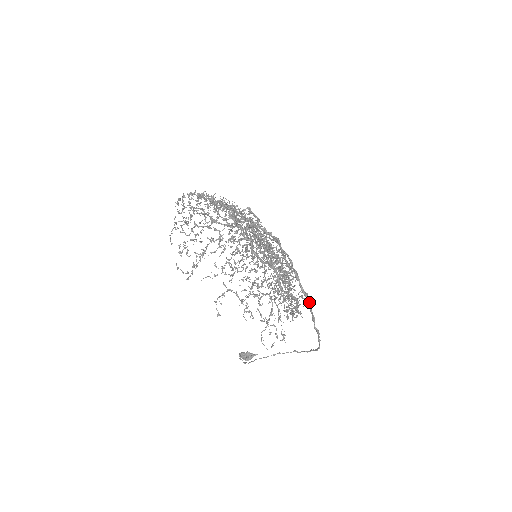
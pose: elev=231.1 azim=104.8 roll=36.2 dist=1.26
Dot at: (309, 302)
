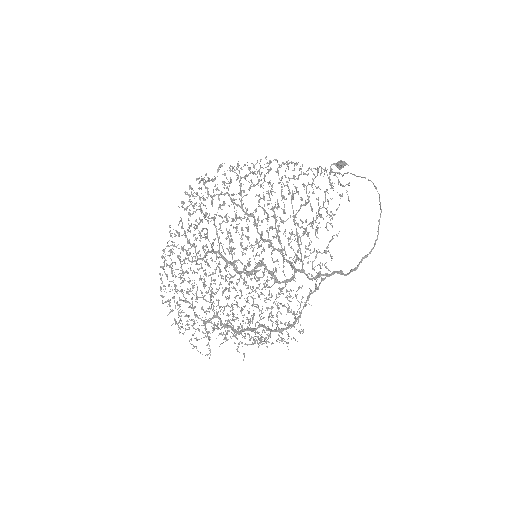
Dot at: (326, 276)
